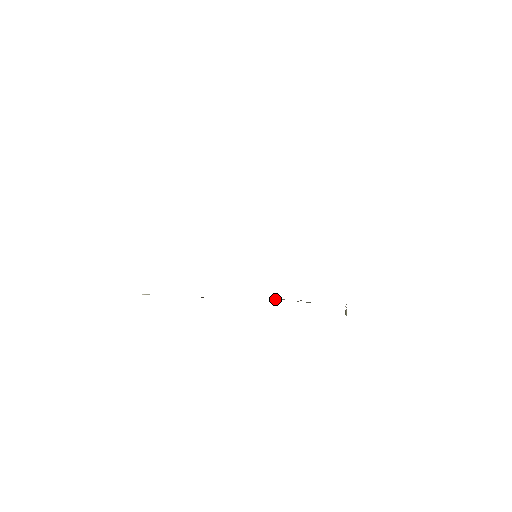
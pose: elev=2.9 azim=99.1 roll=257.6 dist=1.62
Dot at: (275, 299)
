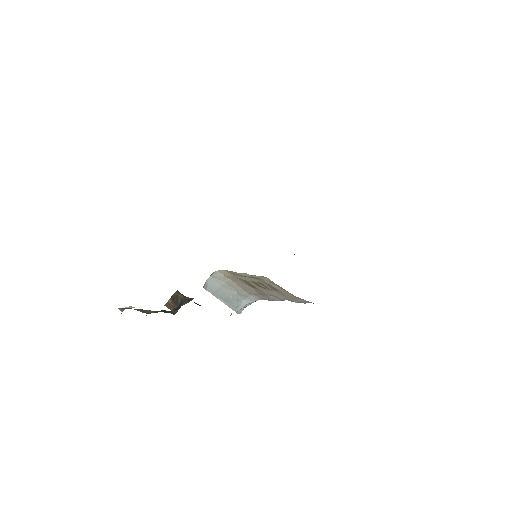
Dot at: (225, 275)
